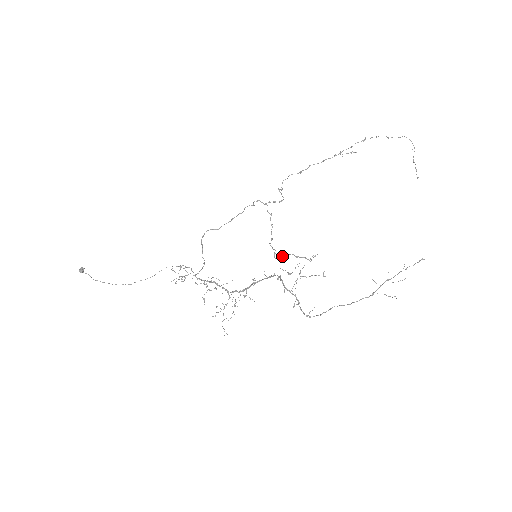
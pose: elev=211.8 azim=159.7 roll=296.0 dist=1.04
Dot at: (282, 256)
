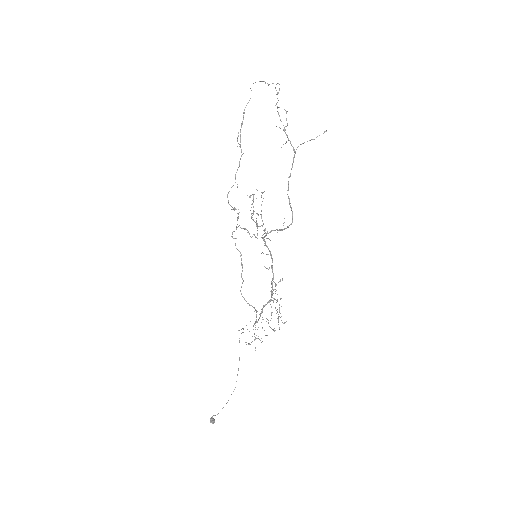
Dot at: (257, 230)
